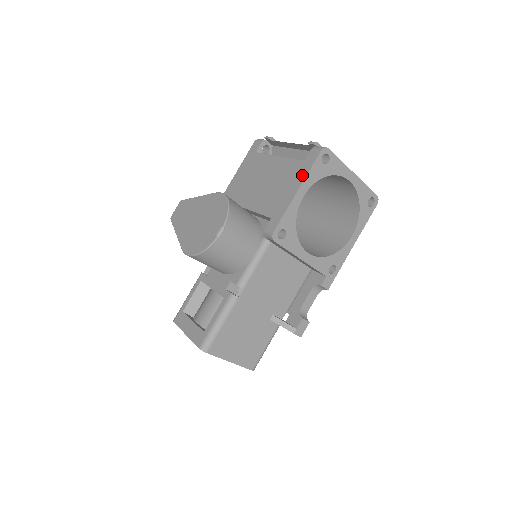
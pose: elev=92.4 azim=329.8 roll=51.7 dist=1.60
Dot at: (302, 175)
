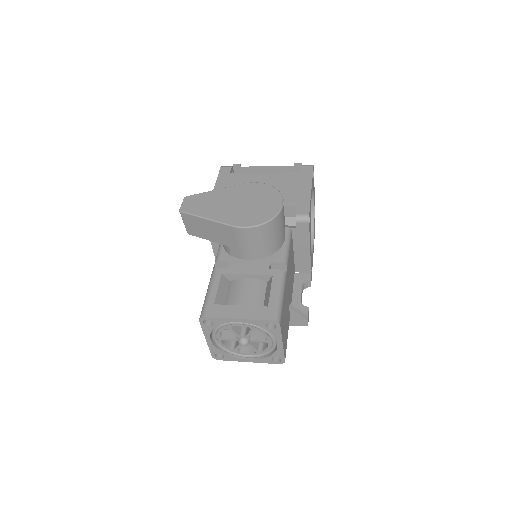
Dot at: (307, 180)
